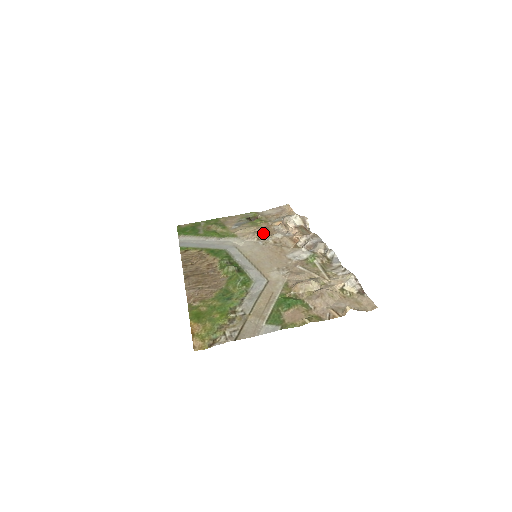
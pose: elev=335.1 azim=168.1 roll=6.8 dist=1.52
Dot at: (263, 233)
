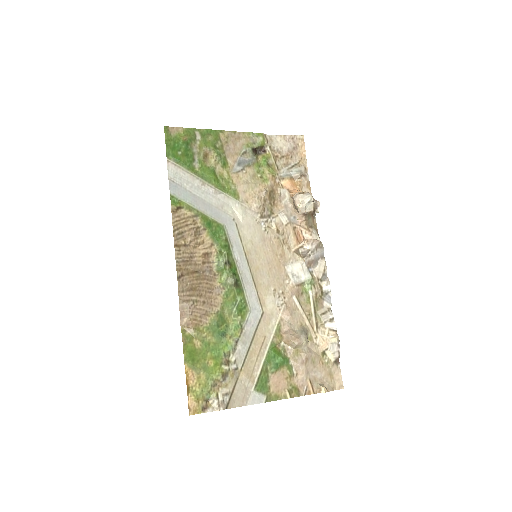
Dot at: (268, 204)
